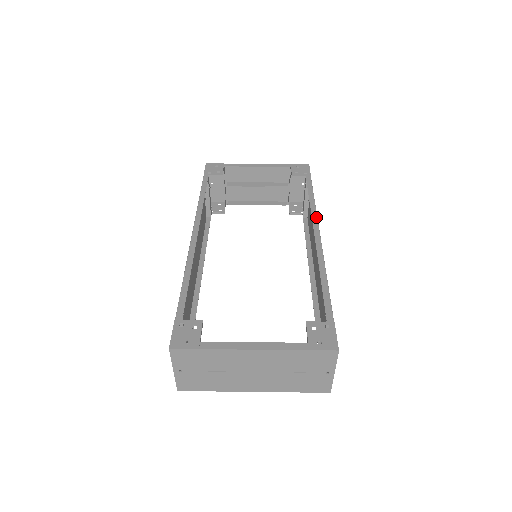
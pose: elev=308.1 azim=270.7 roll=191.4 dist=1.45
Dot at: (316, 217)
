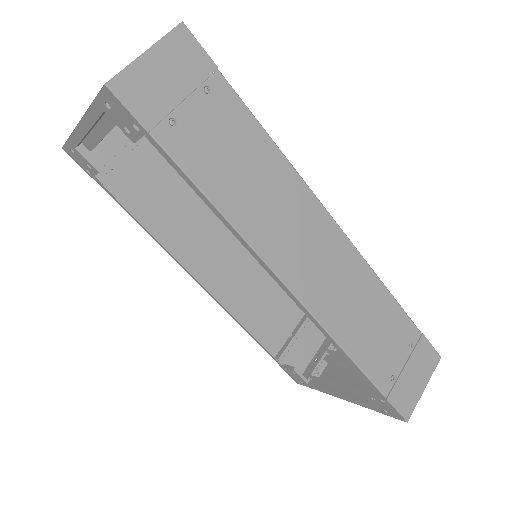
Dot at: (359, 253)
